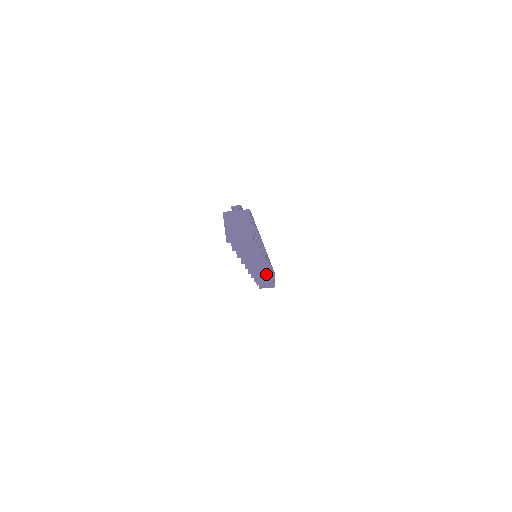
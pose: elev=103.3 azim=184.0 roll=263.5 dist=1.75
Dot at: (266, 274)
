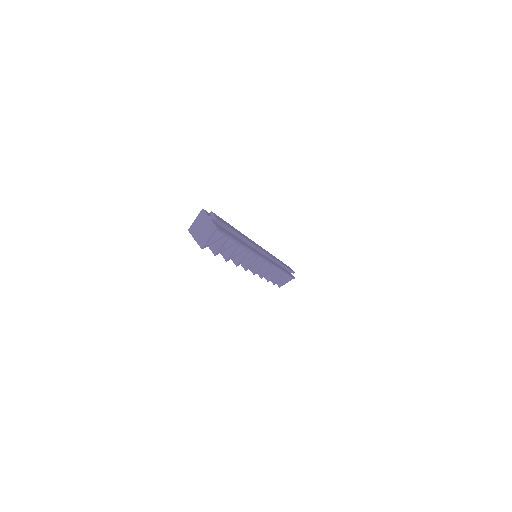
Dot at: (260, 274)
